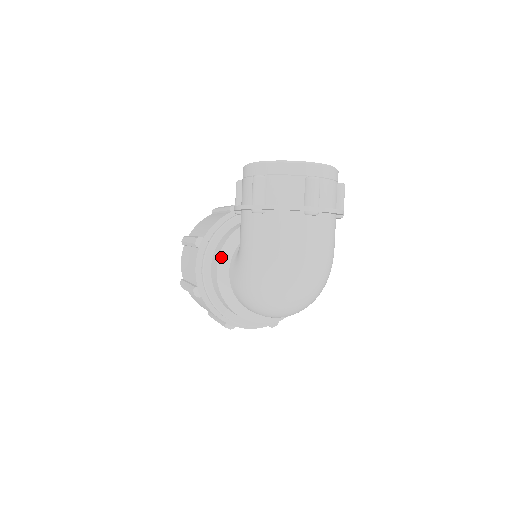
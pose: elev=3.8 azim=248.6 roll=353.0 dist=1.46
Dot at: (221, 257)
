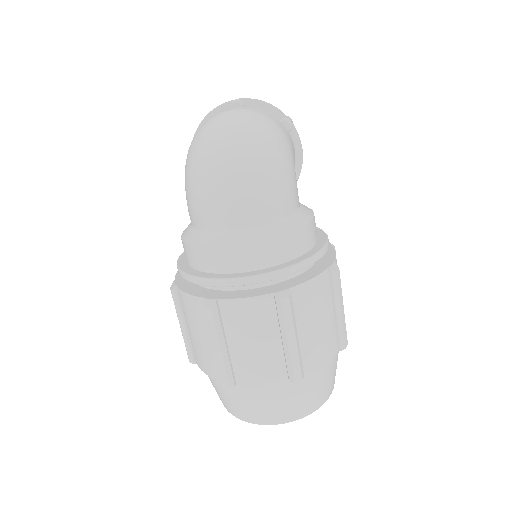
Dot at: occluded
